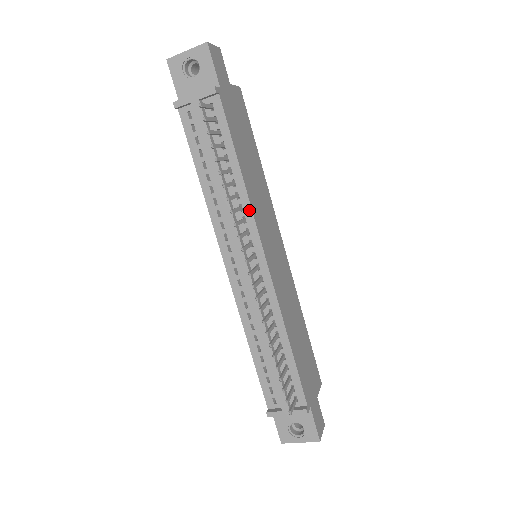
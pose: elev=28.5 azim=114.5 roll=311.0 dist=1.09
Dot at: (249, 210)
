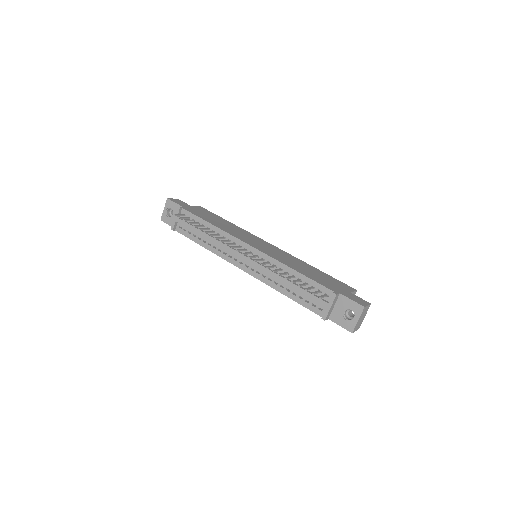
Dot at: (227, 235)
